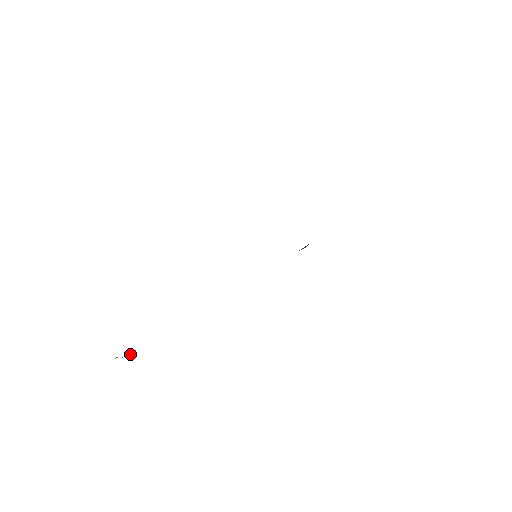
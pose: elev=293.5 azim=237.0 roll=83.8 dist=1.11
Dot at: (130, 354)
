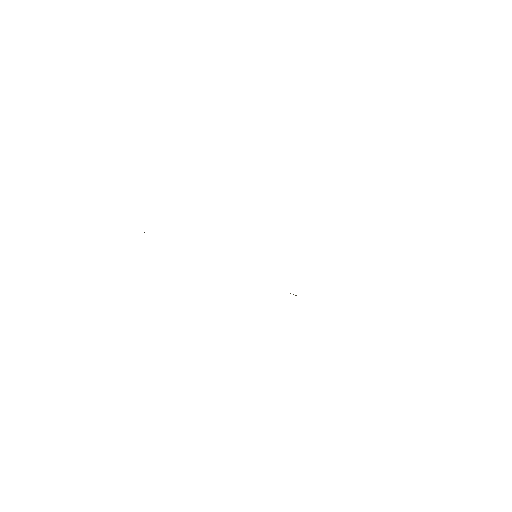
Dot at: occluded
